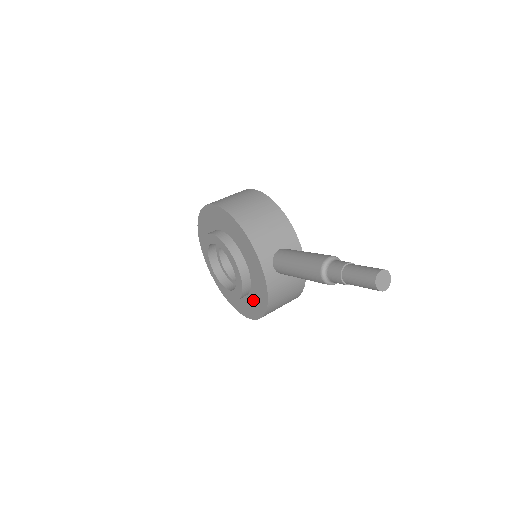
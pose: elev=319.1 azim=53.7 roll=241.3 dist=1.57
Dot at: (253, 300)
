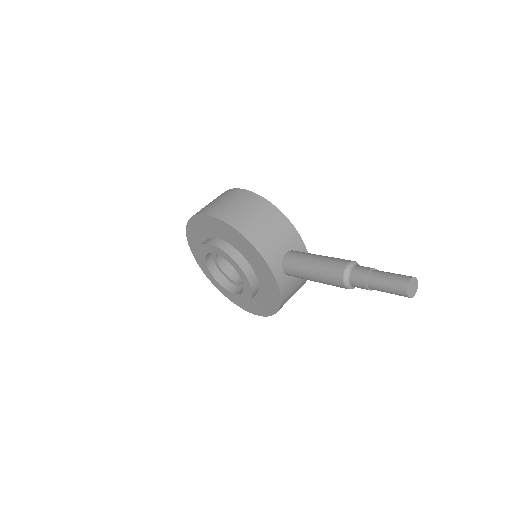
Dot at: (261, 301)
